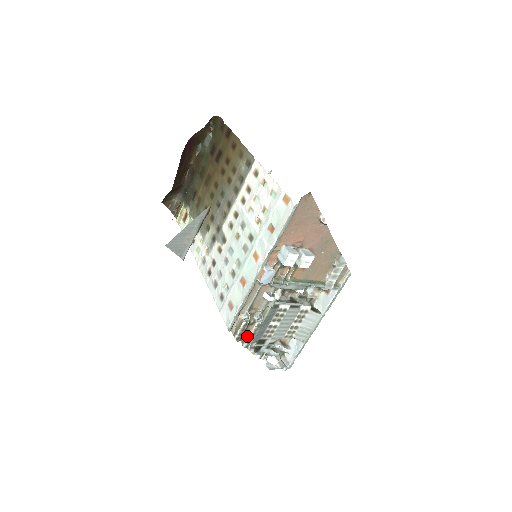
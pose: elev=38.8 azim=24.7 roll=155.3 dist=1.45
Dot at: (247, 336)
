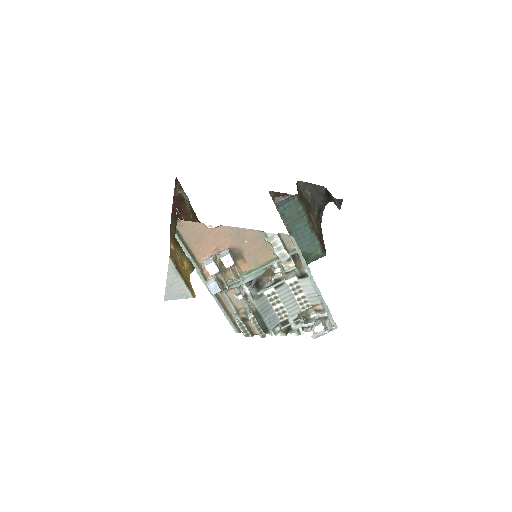
Dot at: (254, 329)
